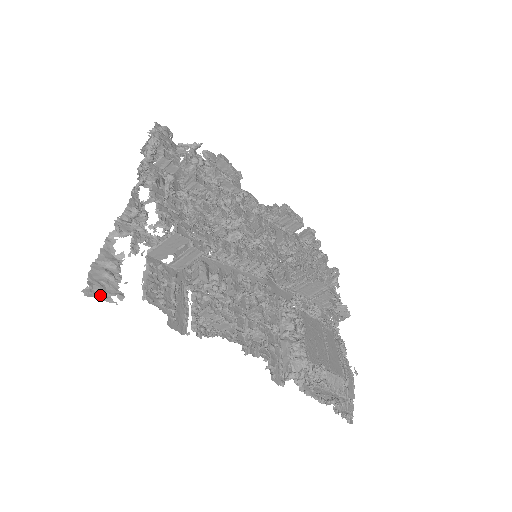
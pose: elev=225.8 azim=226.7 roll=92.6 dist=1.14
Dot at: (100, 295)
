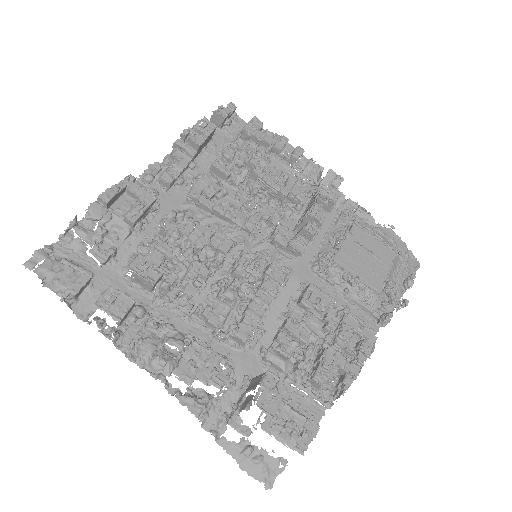
Dot at: (274, 475)
